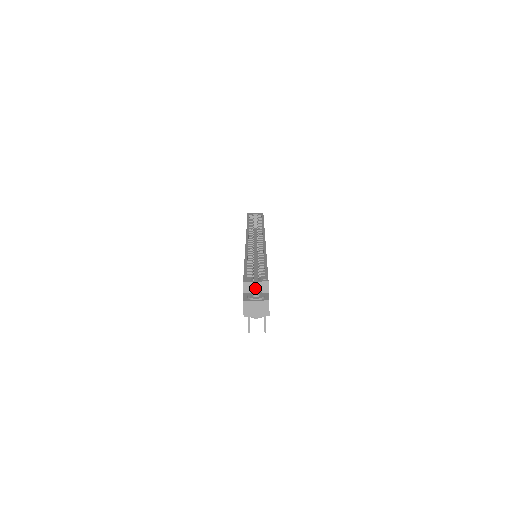
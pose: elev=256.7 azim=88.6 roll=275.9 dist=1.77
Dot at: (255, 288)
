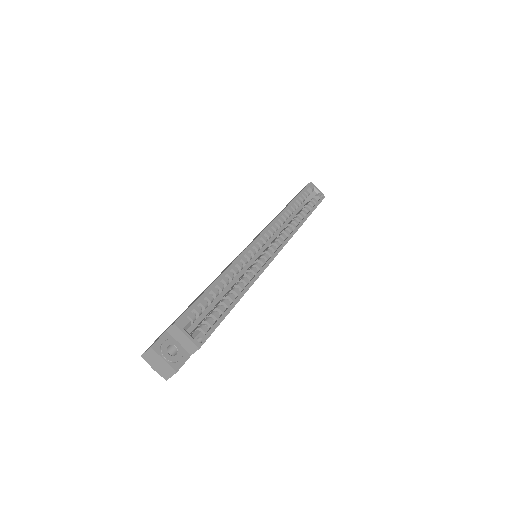
Dot at: (181, 339)
